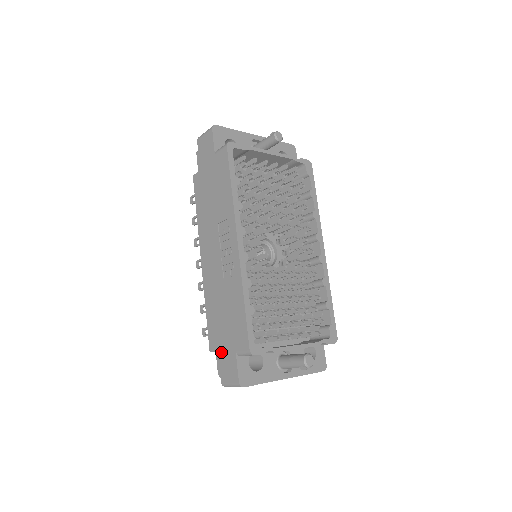
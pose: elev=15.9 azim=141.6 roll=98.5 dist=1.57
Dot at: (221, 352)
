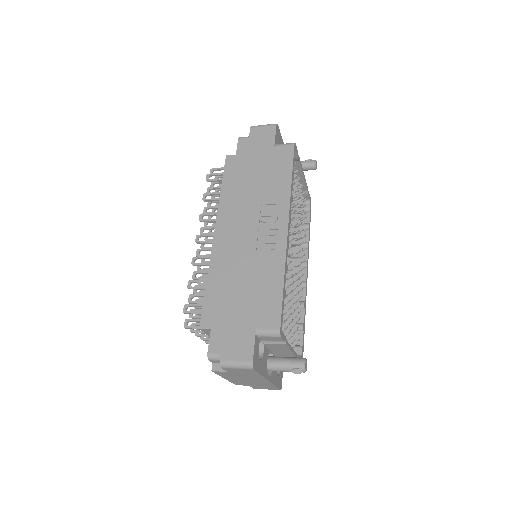
Dot at: (230, 328)
